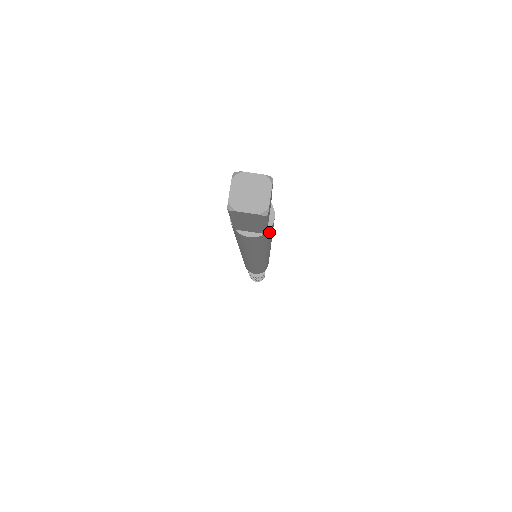
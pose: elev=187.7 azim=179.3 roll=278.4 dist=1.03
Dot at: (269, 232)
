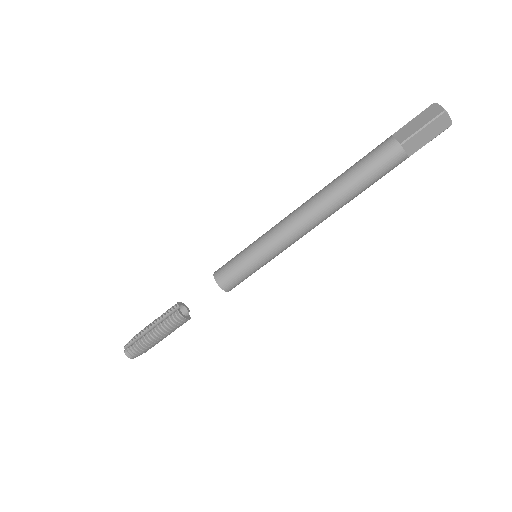
Dot at: occluded
